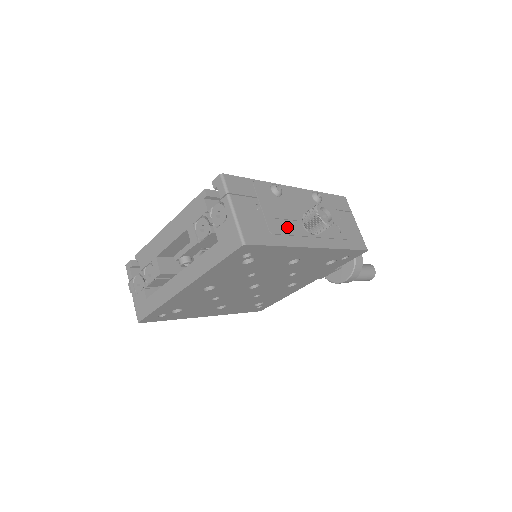
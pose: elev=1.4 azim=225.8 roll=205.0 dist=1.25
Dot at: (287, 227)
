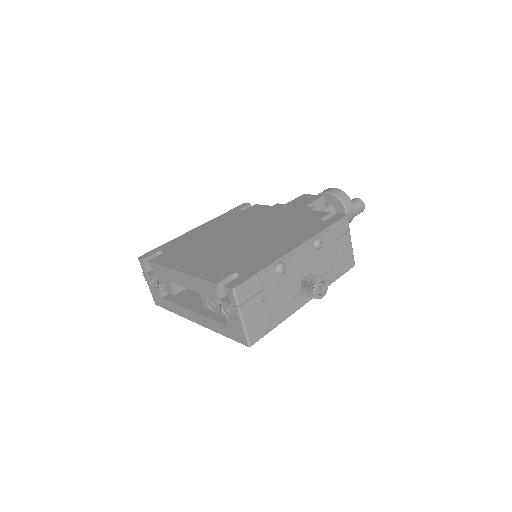
Dot at: (286, 300)
